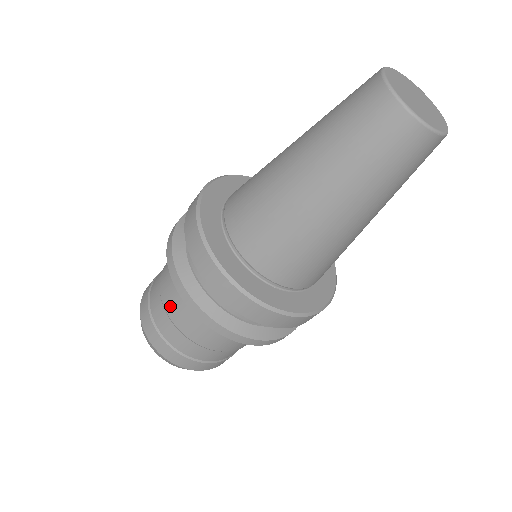
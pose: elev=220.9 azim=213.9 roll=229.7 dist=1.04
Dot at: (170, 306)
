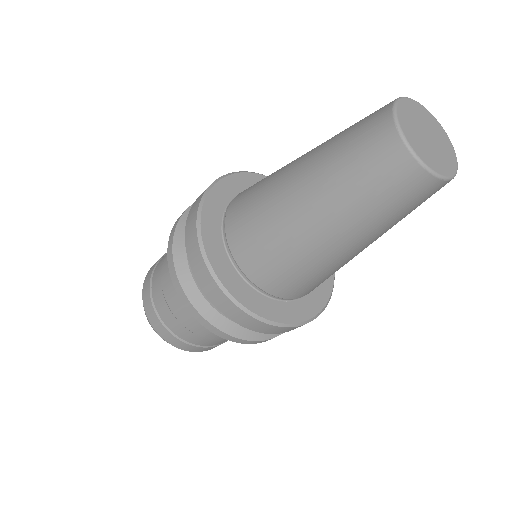
Dot at: (169, 295)
